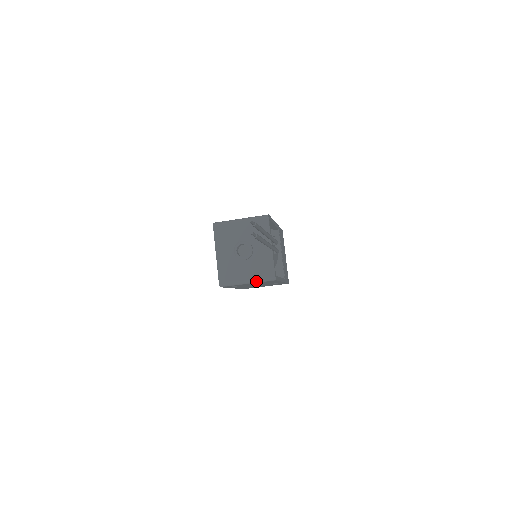
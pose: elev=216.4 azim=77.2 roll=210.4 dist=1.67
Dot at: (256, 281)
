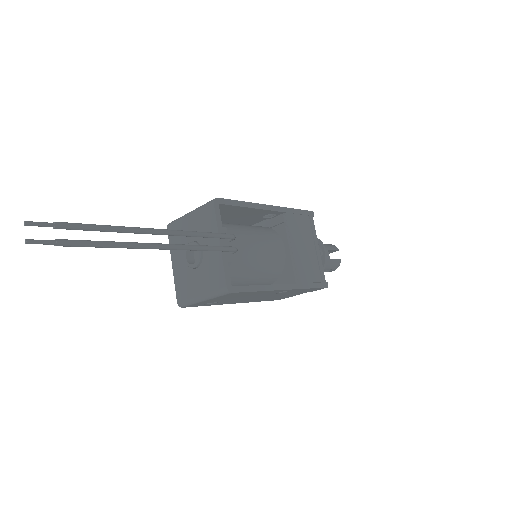
Dot at: (210, 296)
